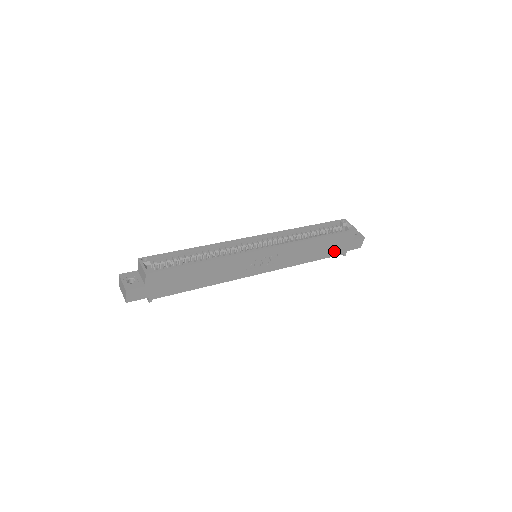
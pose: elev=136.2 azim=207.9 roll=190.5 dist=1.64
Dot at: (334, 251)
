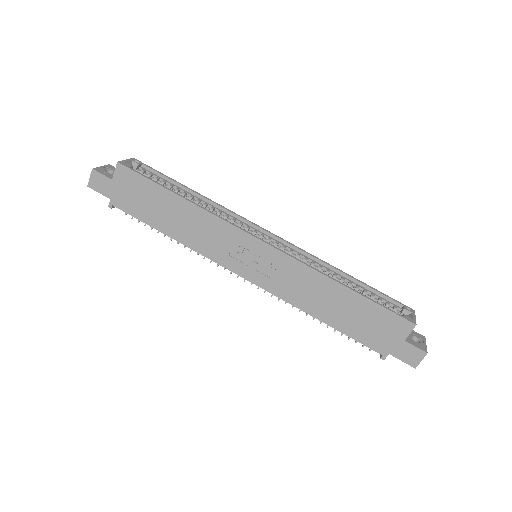
Dot at: (366, 335)
